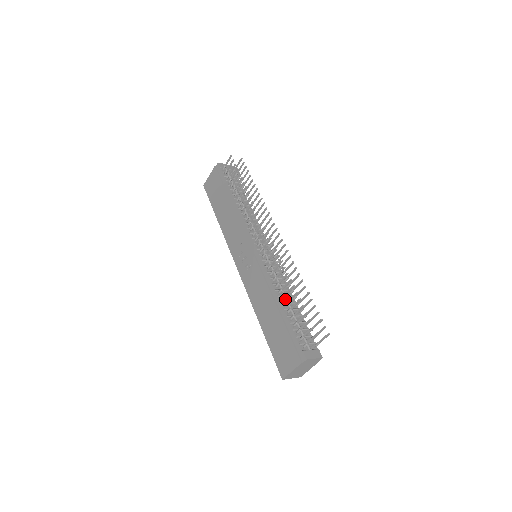
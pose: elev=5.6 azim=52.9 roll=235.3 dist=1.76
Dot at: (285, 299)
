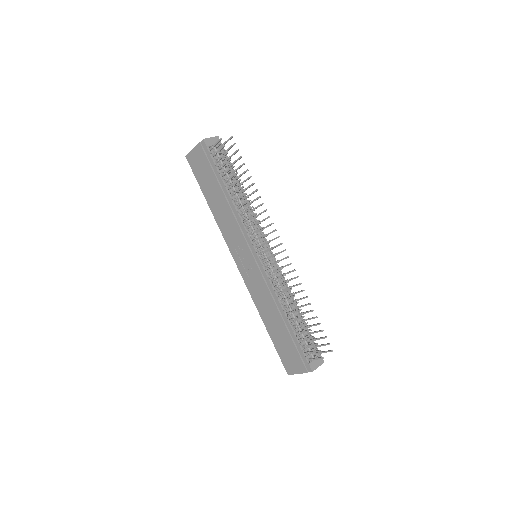
Dot at: (290, 310)
